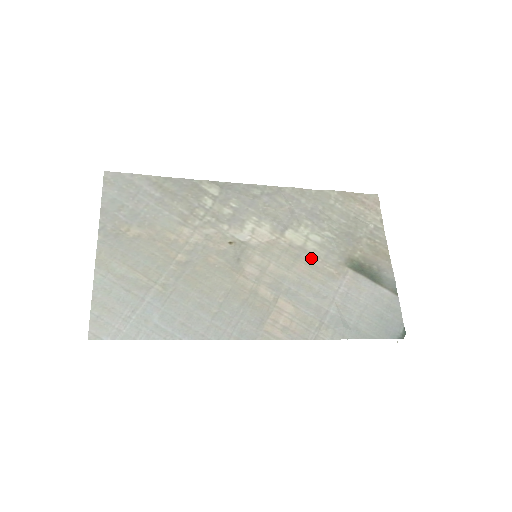
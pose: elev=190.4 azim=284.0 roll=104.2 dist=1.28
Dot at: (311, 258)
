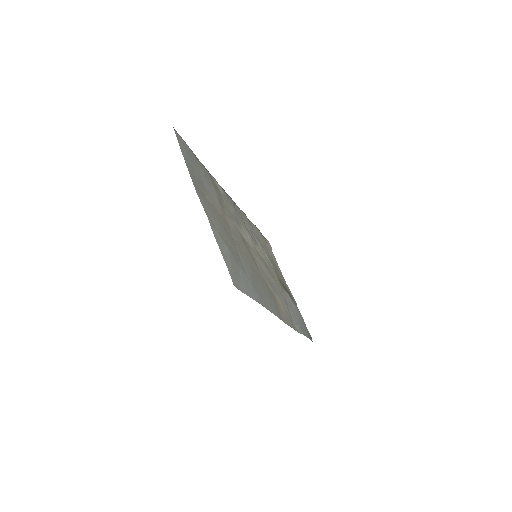
Dot at: (270, 270)
